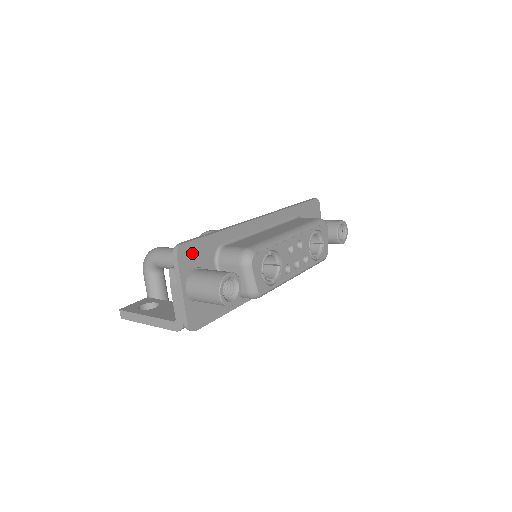
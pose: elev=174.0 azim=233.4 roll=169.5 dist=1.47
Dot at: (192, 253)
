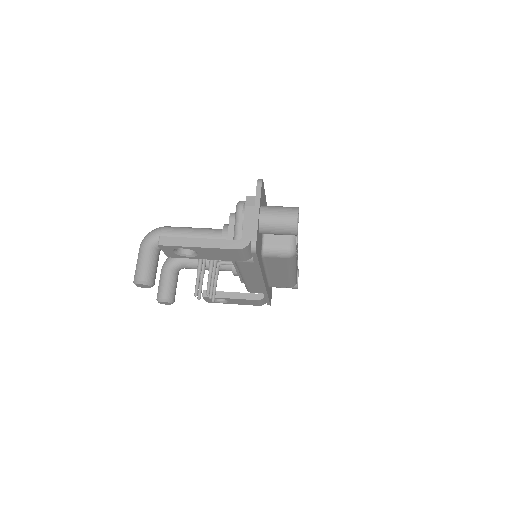
Dot at: (263, 194)
